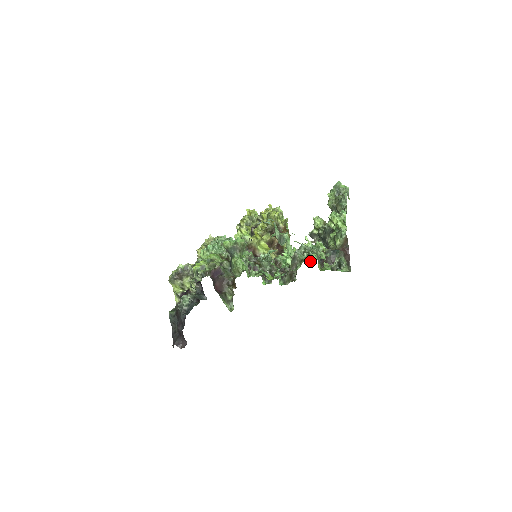
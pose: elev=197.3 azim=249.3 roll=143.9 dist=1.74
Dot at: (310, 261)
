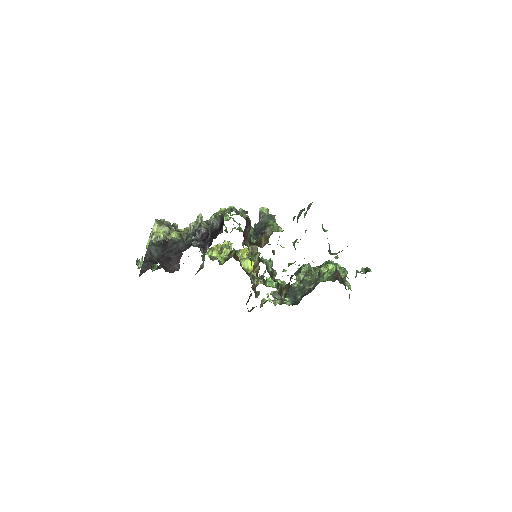
Dot at: (286, 300)
